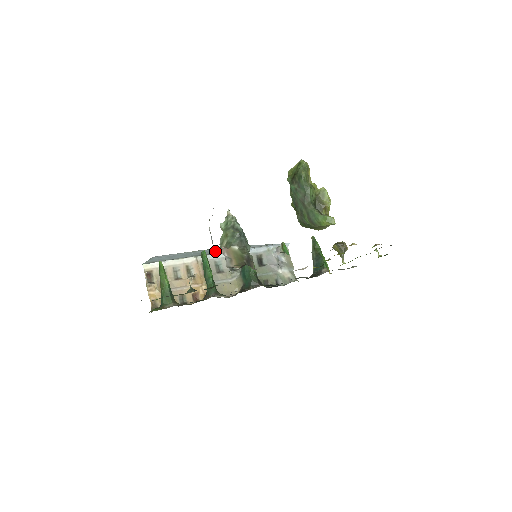
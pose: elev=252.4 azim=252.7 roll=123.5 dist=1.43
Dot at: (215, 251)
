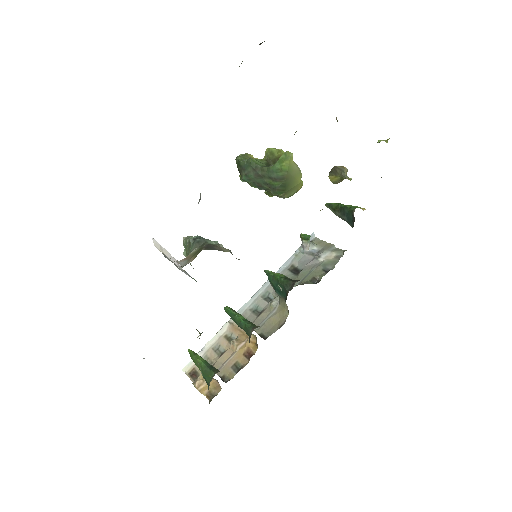
Dot at: occluded
